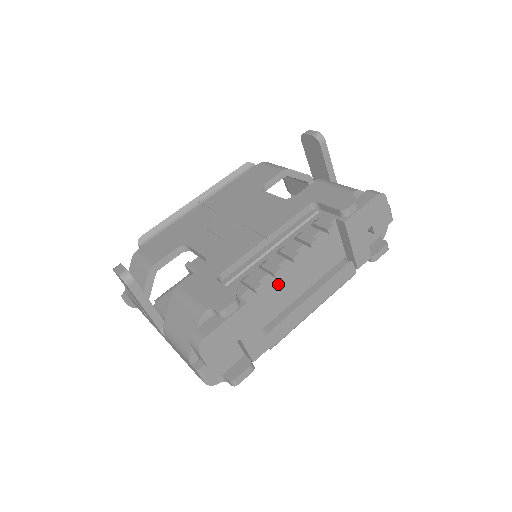
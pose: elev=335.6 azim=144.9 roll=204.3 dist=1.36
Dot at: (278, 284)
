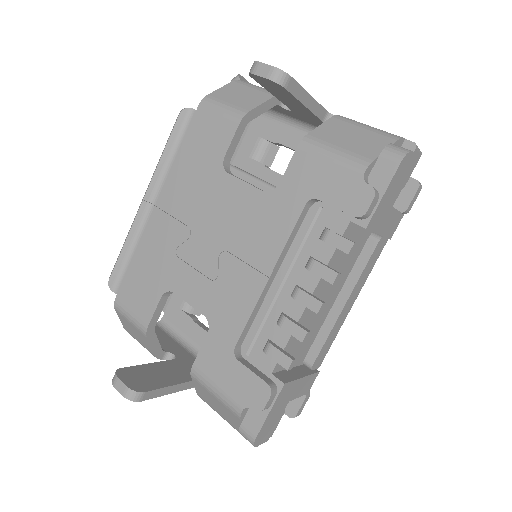
Dot at: (306, 326)
